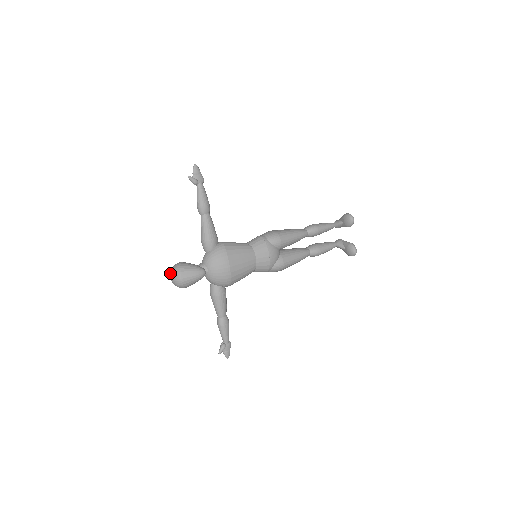
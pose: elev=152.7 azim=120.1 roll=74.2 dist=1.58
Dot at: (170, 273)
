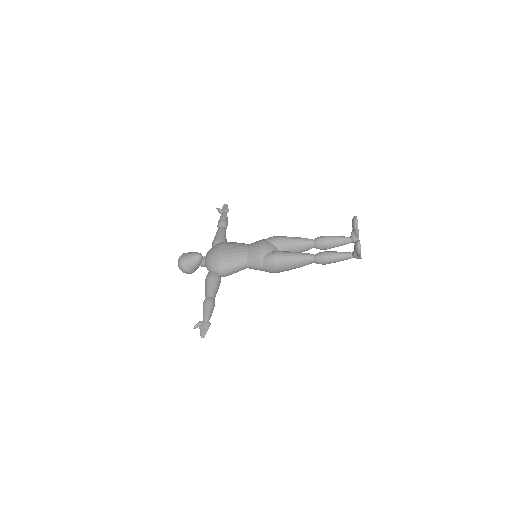
Dot at: occluded
